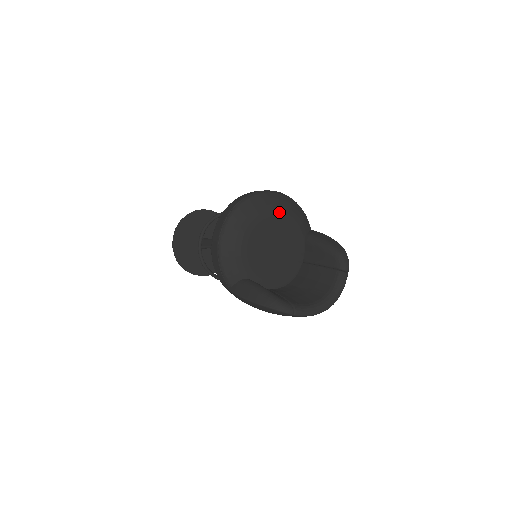
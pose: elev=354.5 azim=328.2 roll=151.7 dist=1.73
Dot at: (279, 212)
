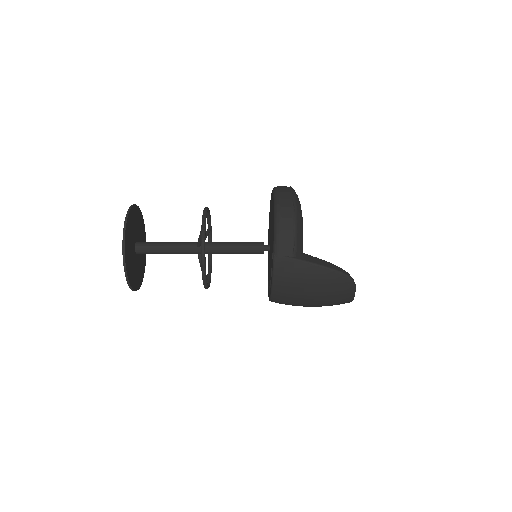
Dot at: occluded
